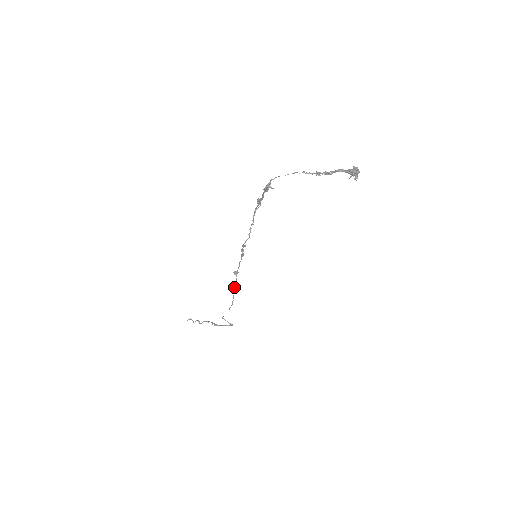
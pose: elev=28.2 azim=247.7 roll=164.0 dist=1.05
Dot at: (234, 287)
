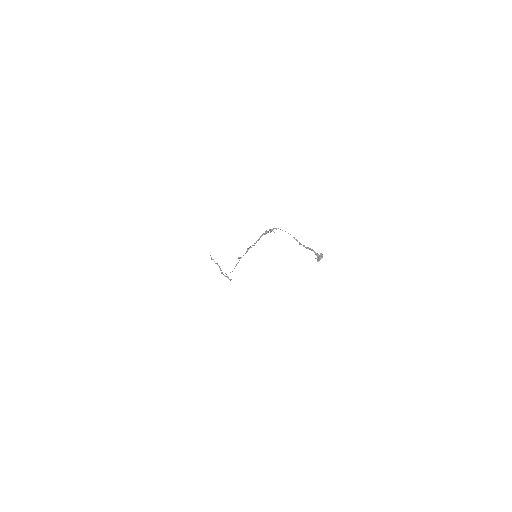
Dot at: (236, 264)
